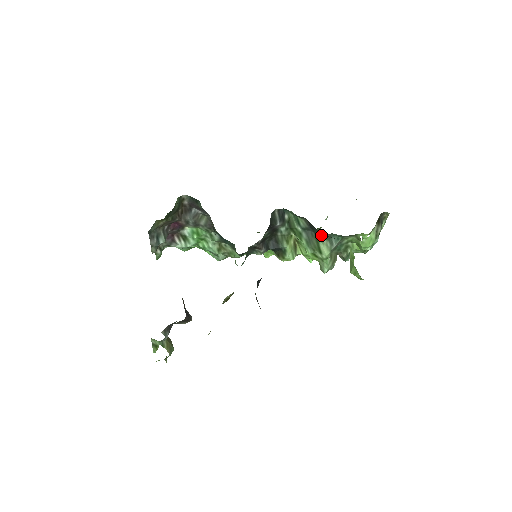
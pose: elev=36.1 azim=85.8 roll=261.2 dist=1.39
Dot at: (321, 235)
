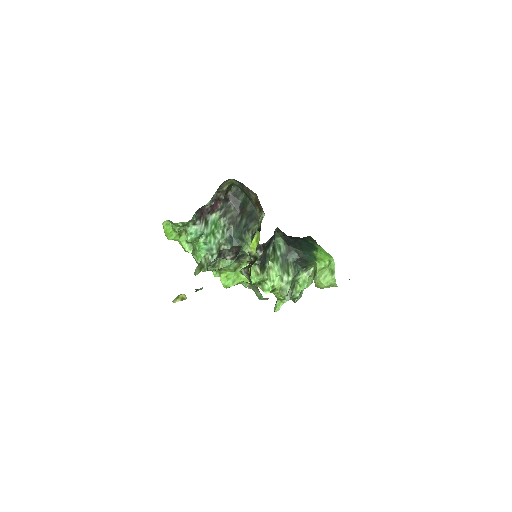
Dot at: (293, 261)
